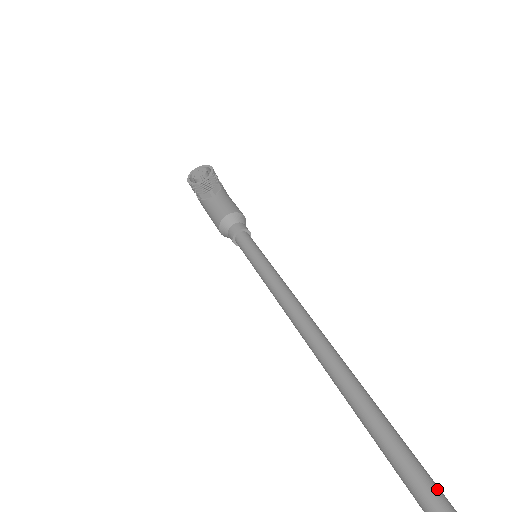
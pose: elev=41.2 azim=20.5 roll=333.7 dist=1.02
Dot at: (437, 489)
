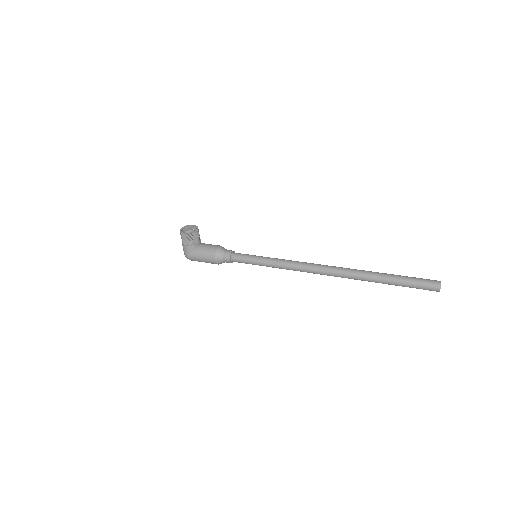
Dot at: (413, 277)
